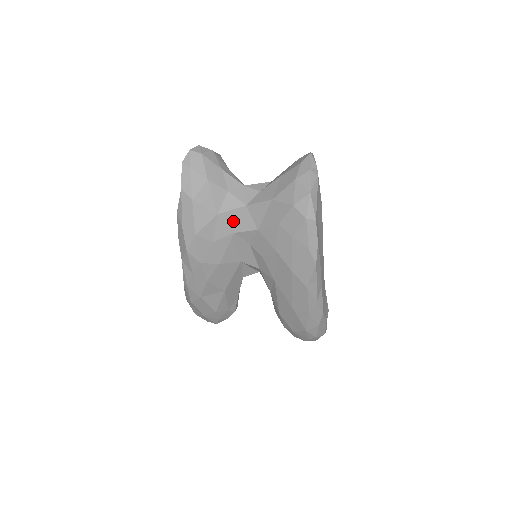
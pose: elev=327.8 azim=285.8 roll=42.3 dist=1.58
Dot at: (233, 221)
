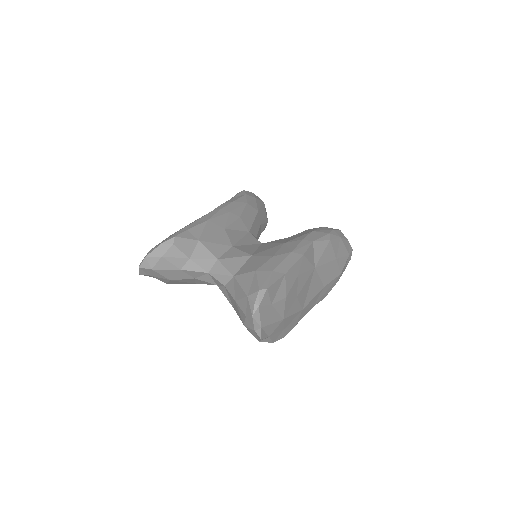
Dot at: occluded
